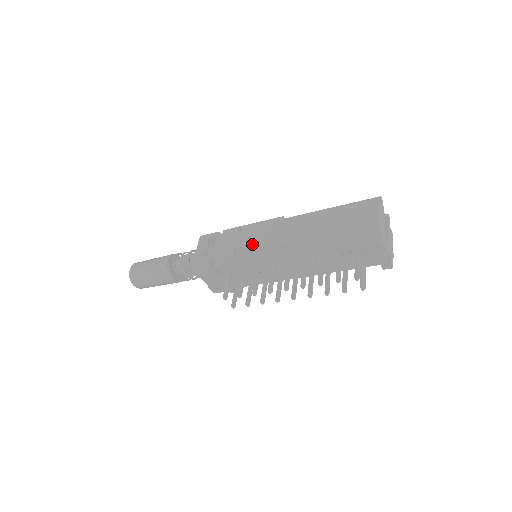
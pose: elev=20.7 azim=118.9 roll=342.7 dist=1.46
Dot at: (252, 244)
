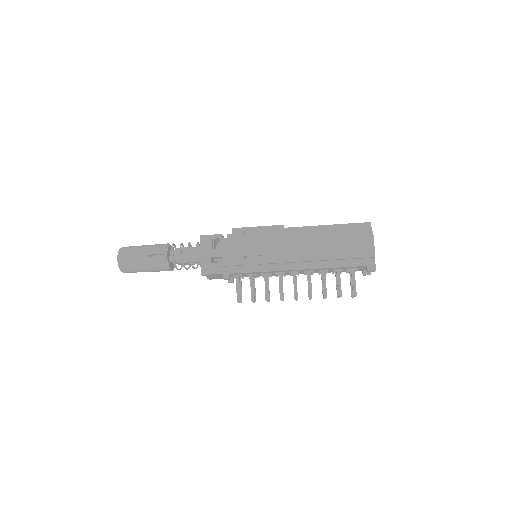
Dot at: (262, 256)
